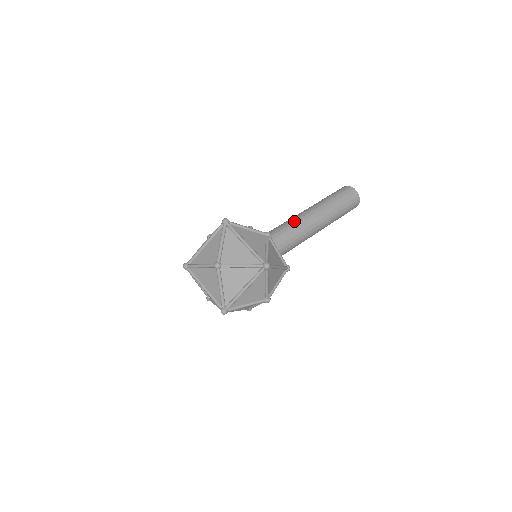
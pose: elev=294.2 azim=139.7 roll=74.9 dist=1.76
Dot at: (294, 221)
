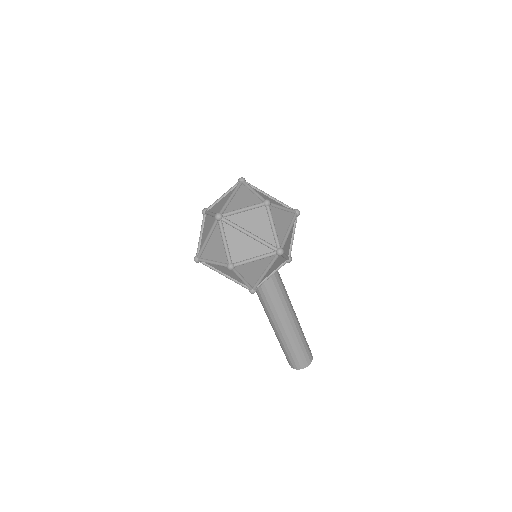
Dot at: occluded
